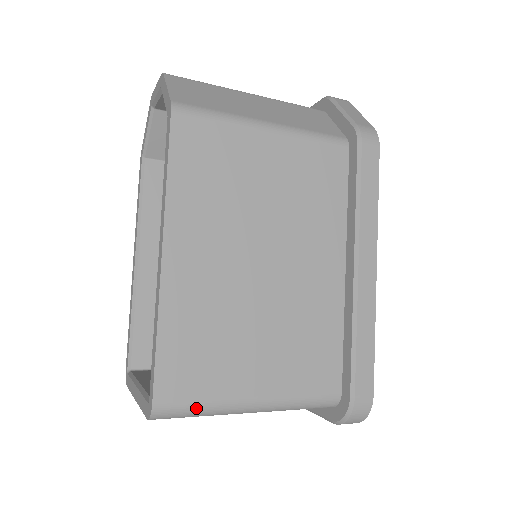
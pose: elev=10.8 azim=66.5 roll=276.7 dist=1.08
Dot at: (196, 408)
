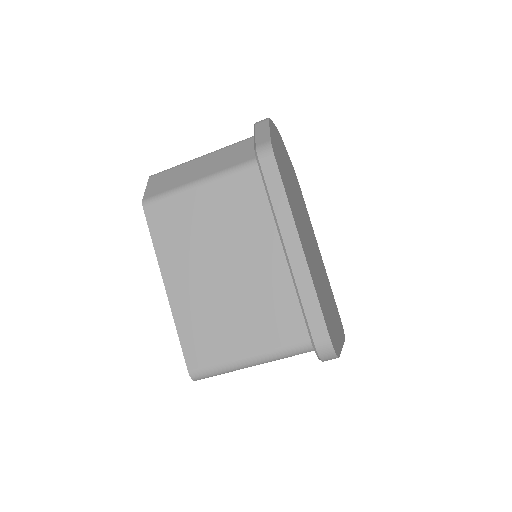
Dot at: (214, 370)
